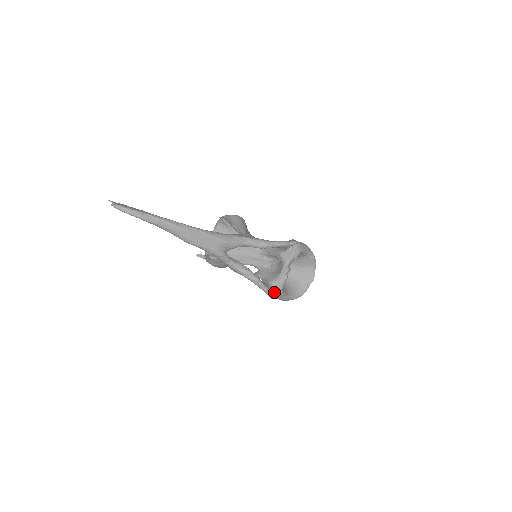
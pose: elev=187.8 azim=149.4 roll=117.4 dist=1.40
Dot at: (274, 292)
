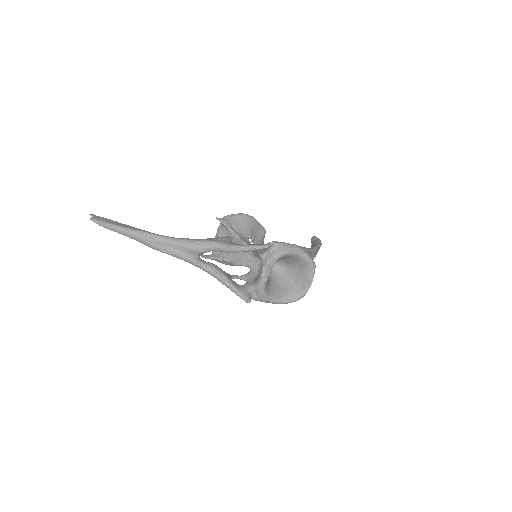
Dot at: (256, 296)
